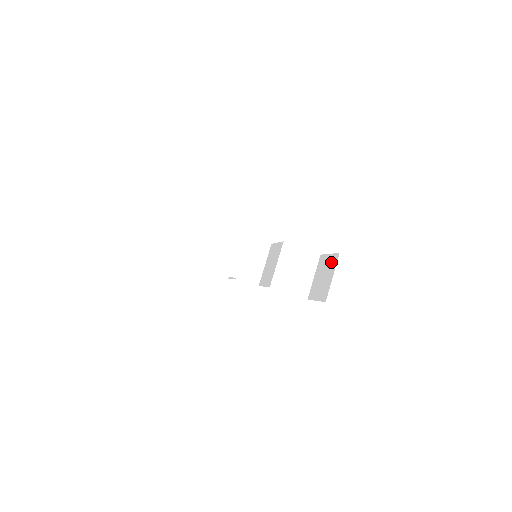
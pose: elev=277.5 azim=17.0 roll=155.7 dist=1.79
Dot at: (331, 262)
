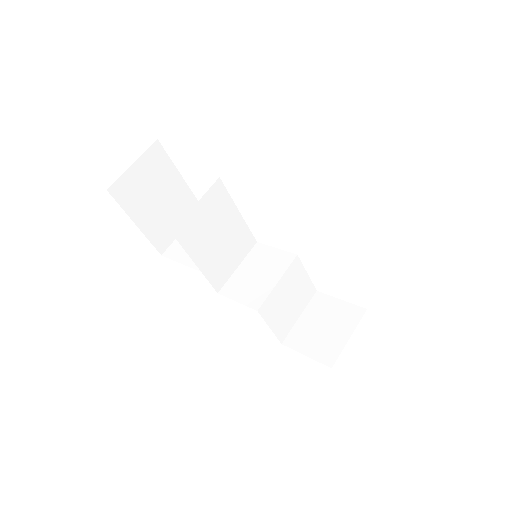
Dot at: (346, 313)
